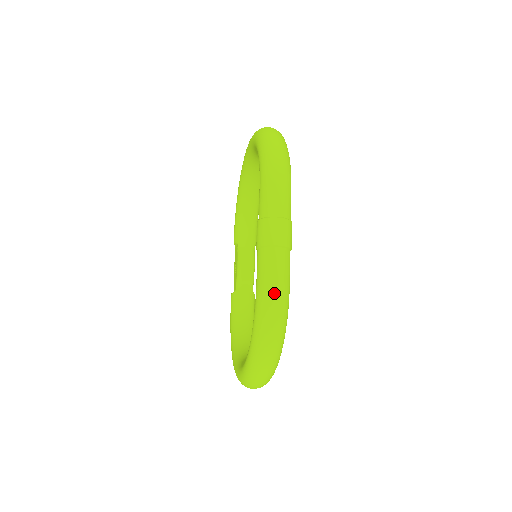
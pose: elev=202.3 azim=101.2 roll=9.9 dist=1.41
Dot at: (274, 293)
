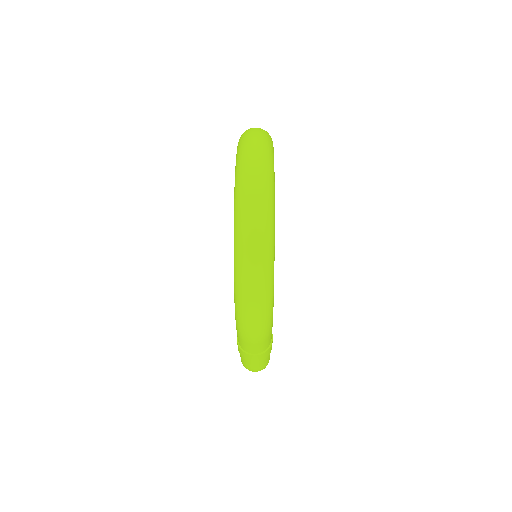
Dot at: (253, 371)
